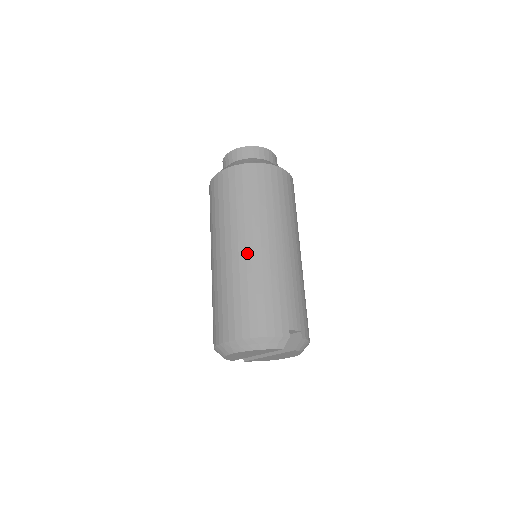
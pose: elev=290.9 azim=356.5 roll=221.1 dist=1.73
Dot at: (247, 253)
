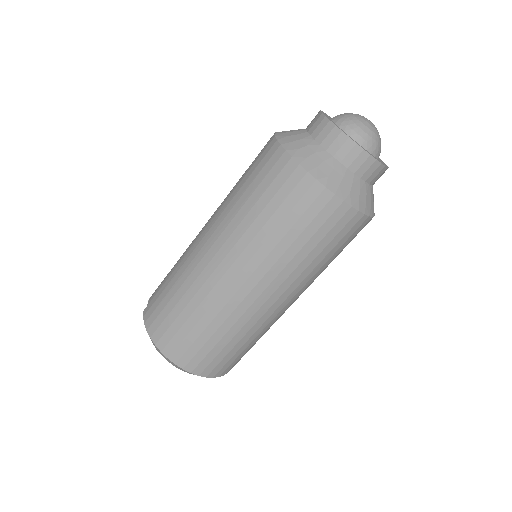
Dot at: (275, 312)
